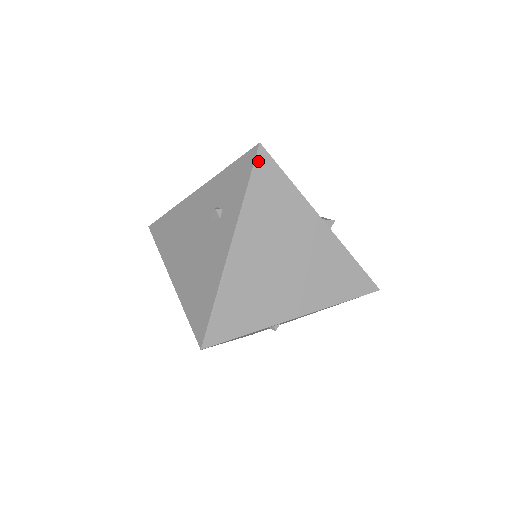
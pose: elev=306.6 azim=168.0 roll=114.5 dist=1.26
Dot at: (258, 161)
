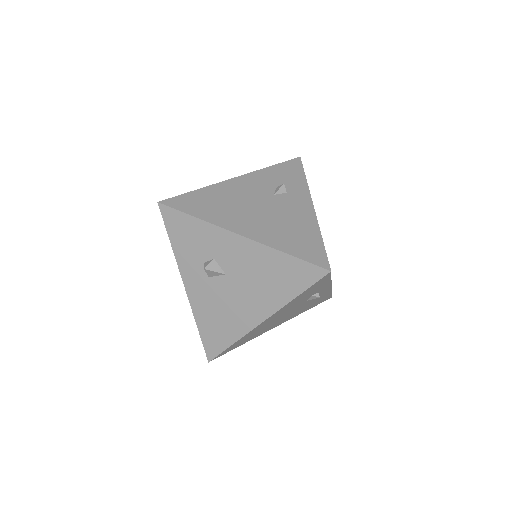
Dot at: occluded
